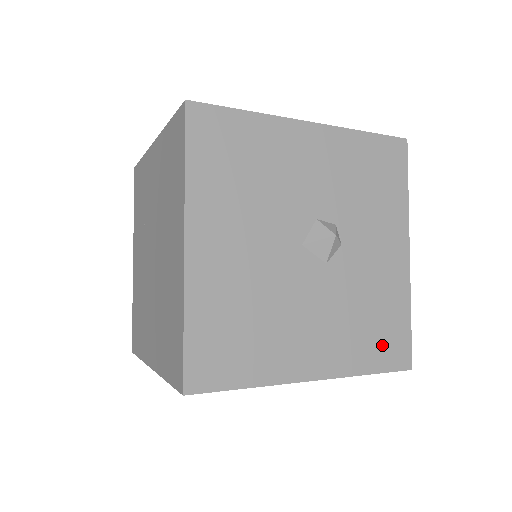
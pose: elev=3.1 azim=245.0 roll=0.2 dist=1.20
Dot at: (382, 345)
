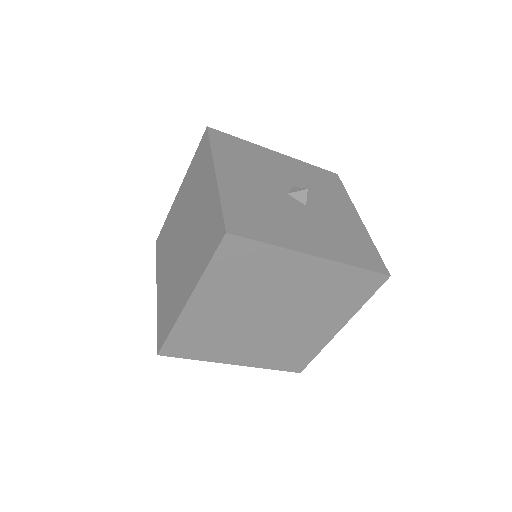
Dot at: (361, 255)
